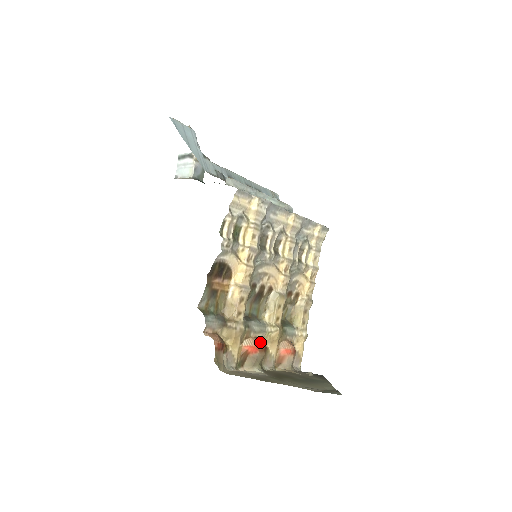
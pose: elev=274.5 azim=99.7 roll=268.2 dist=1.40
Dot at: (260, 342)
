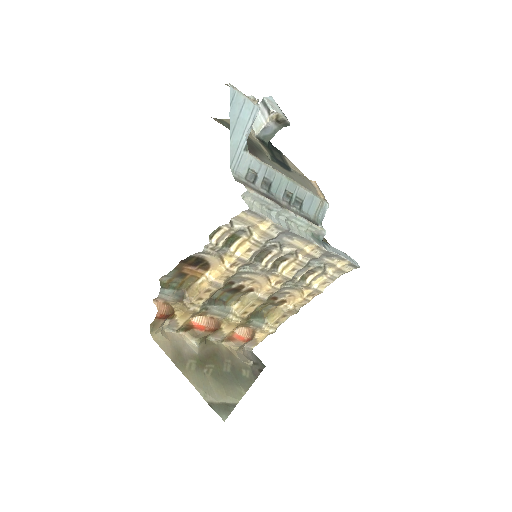
Dot at: (212, 324)
